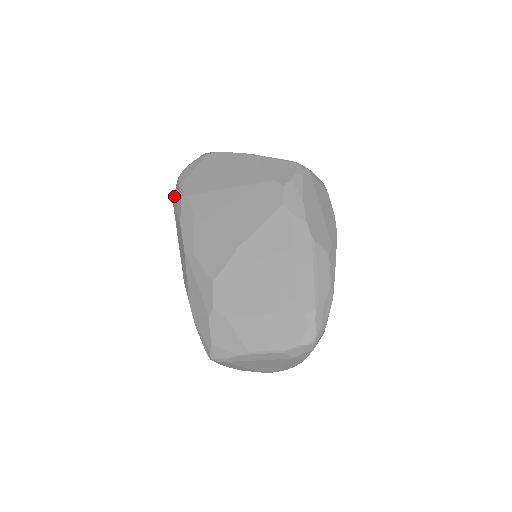
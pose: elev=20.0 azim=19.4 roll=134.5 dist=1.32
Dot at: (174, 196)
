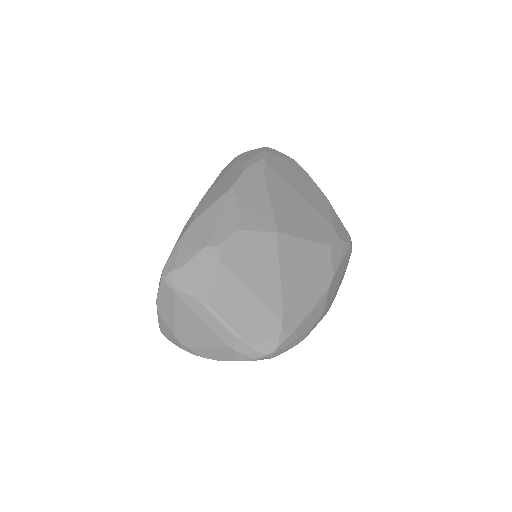
Dot at: (246, 152)
